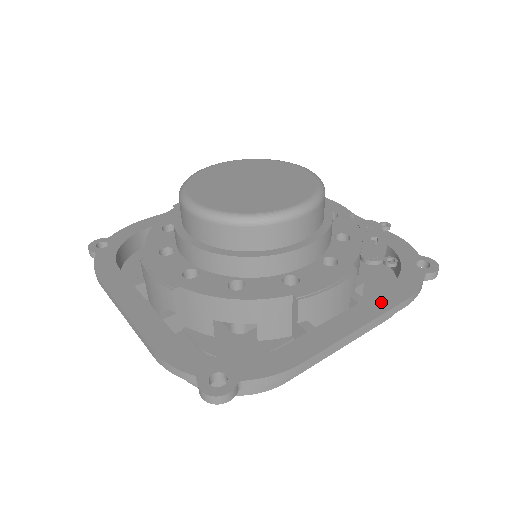
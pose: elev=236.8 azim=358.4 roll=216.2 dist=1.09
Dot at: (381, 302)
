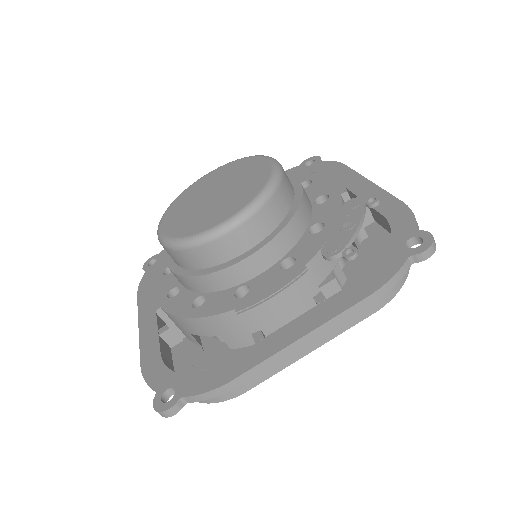
Dot at: (339, 302)
